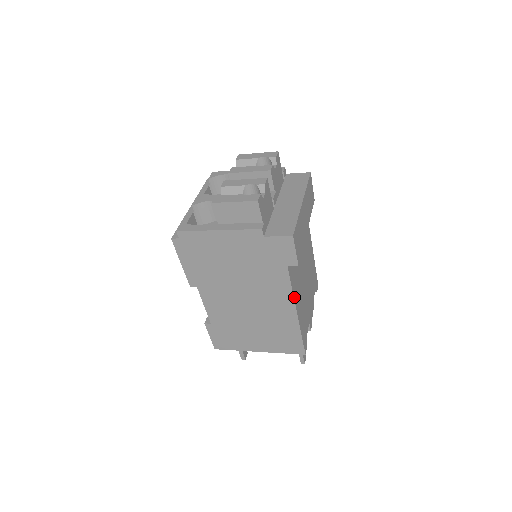
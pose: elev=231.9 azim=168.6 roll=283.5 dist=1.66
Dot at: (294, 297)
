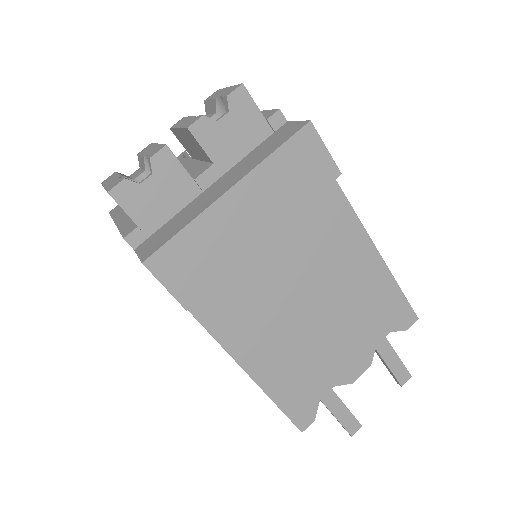
Dot at: (229, 349)
